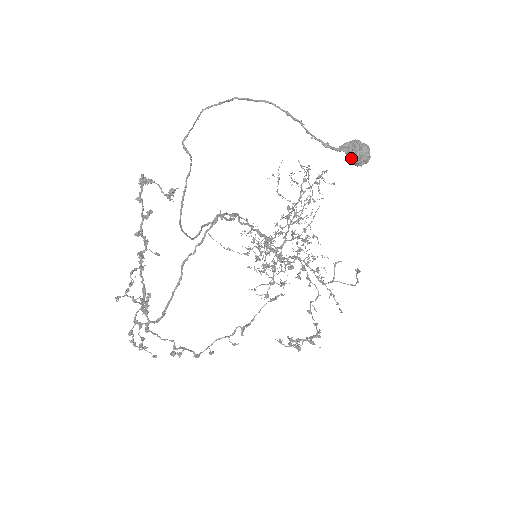
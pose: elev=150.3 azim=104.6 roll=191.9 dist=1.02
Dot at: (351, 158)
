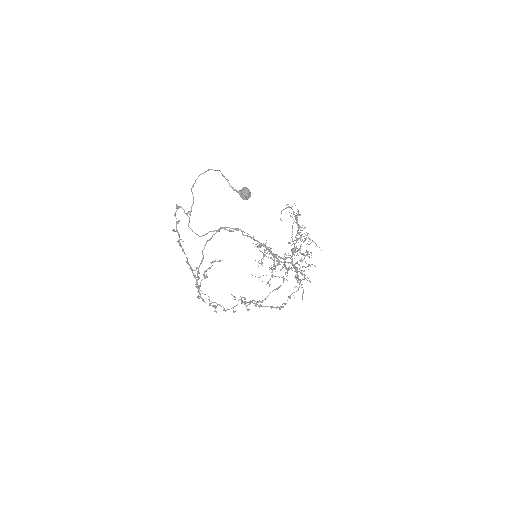
Dot at: (240, 196)
